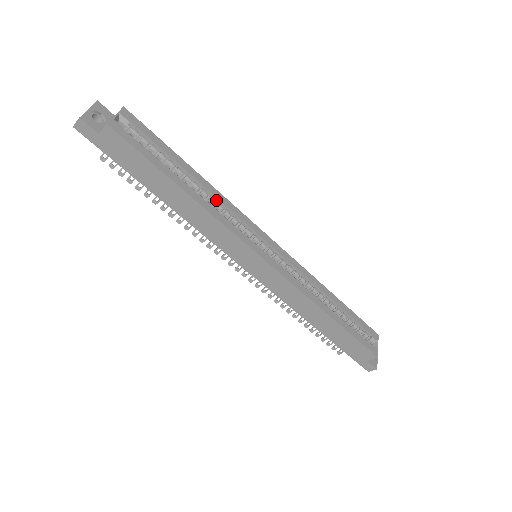
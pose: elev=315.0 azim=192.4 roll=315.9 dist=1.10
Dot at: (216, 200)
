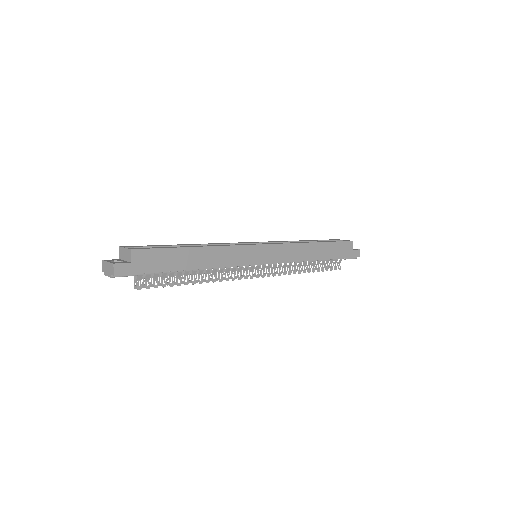
Dot at: occluded
